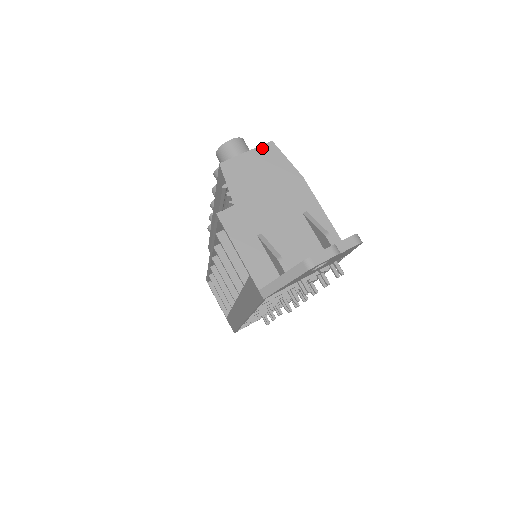
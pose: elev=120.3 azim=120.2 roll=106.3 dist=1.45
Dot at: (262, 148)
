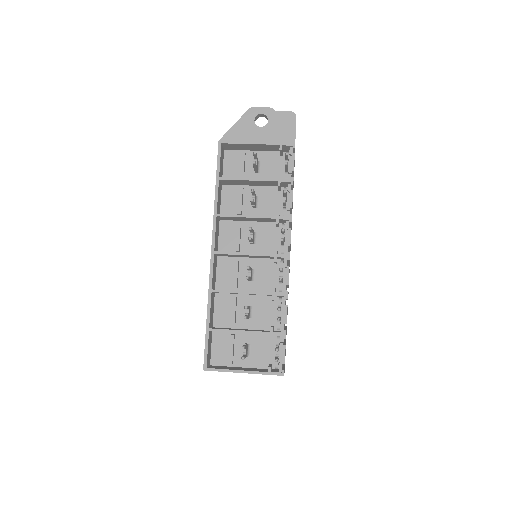
Dot at: occluded
